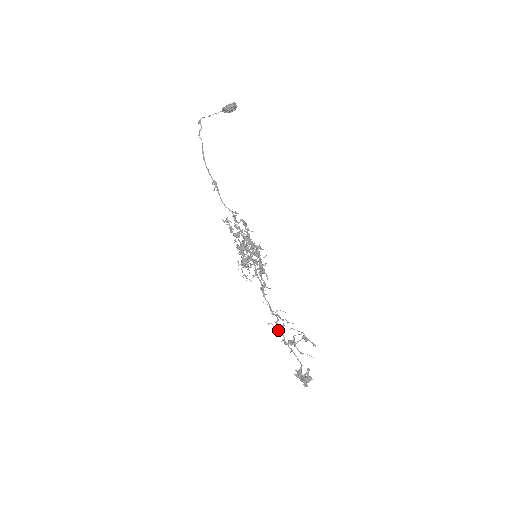
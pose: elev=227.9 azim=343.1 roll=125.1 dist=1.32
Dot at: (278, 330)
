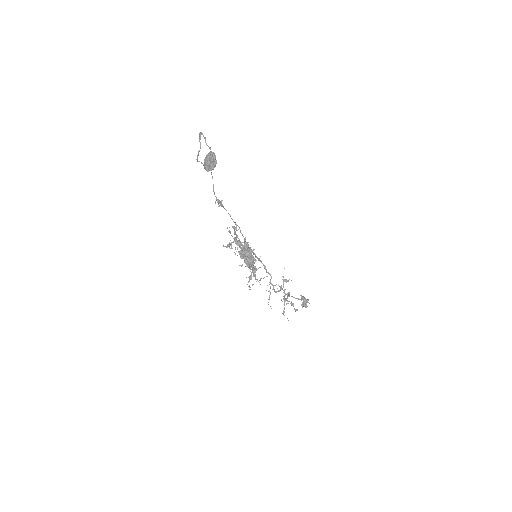
Dot at: (279, 286)
